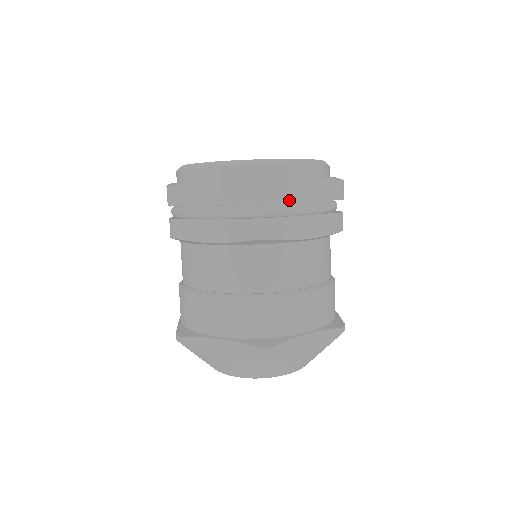
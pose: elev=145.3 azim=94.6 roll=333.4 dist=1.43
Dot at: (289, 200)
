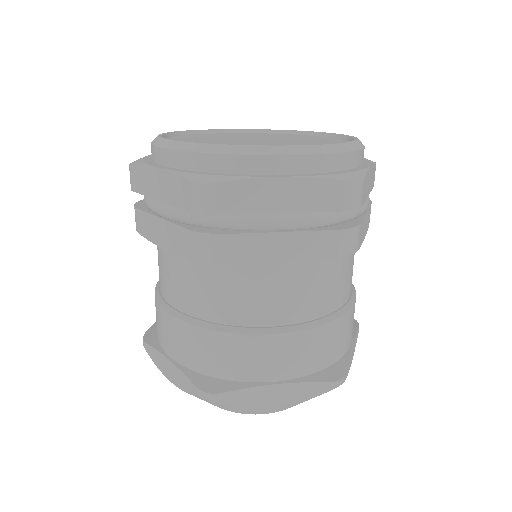
Dot at: (249, 210)
